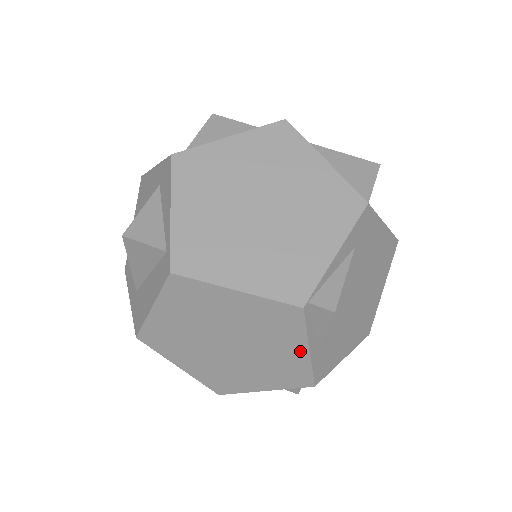
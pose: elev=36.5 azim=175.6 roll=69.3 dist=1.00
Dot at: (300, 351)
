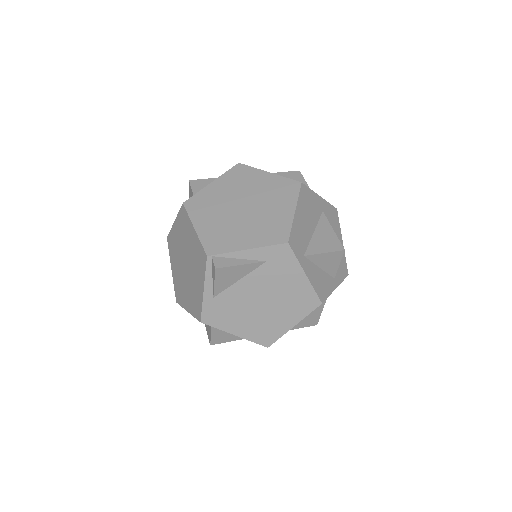
Dot at: (201, 288)
